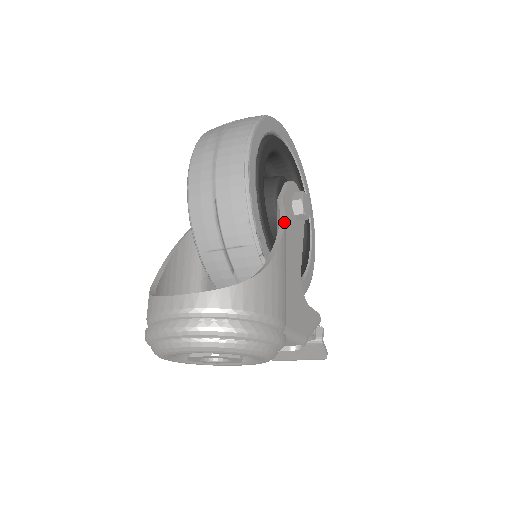
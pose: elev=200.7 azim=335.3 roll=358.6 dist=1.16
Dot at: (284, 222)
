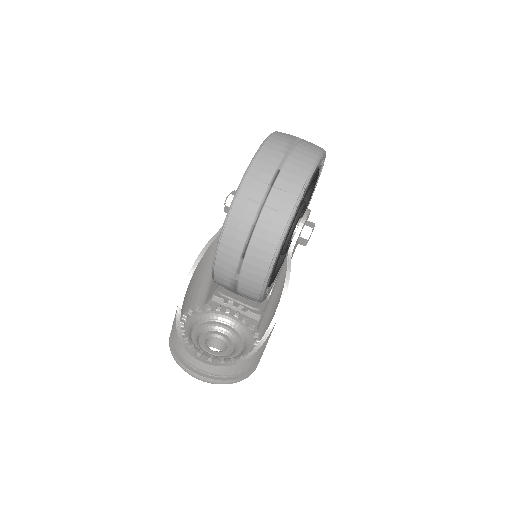
Dot at: (286, 293)
